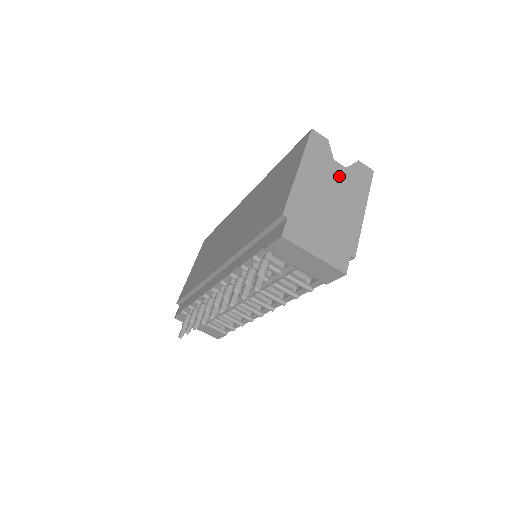
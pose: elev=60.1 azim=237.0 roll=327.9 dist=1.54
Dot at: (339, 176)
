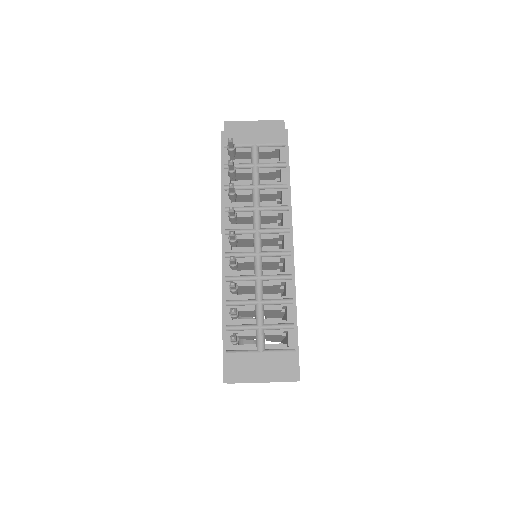
Dot at: occluded
